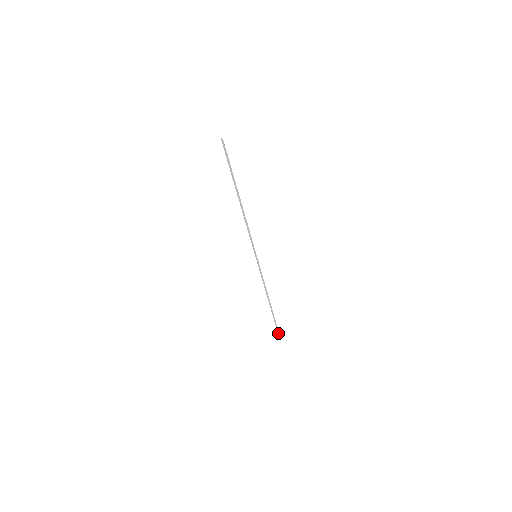
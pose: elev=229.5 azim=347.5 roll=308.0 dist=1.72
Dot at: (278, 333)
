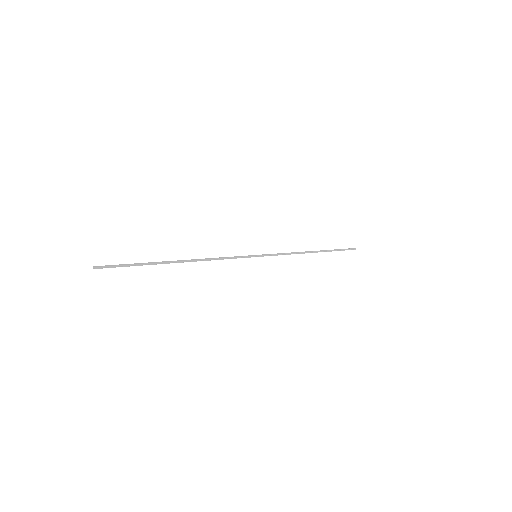
Dot at: (350, 249)
